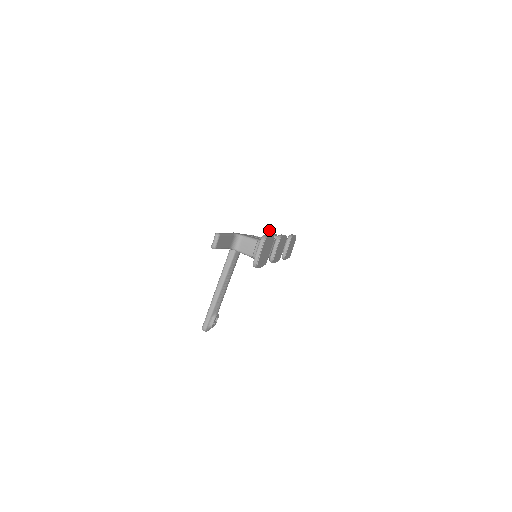
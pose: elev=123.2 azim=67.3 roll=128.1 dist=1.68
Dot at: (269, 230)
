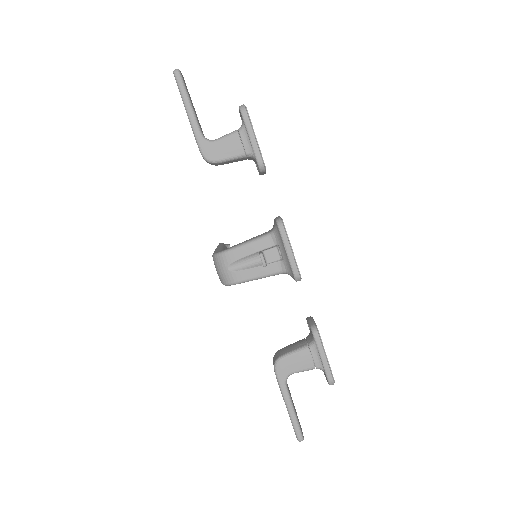
Dot at: (263, 257)
